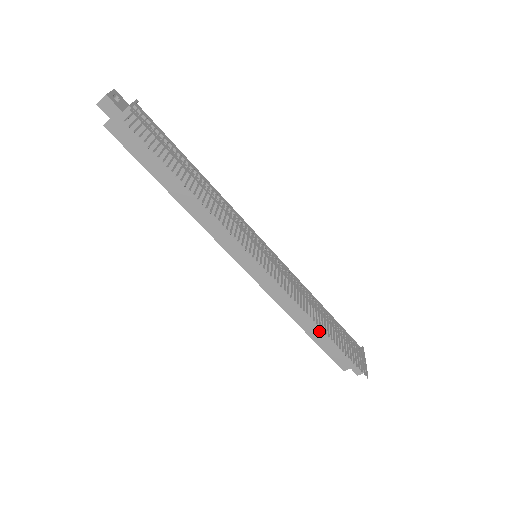
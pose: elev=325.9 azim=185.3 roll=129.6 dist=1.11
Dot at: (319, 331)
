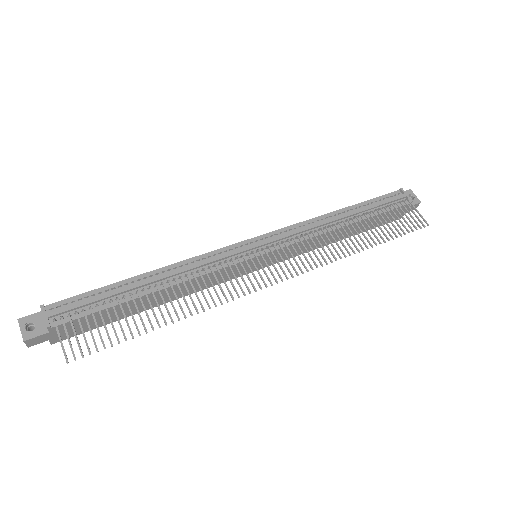
Dot at: (357, 229)
